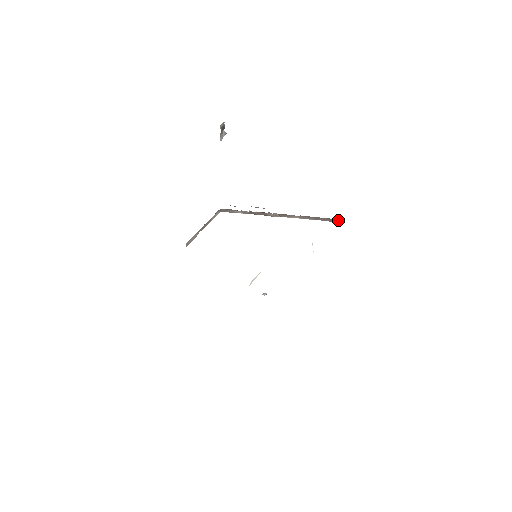
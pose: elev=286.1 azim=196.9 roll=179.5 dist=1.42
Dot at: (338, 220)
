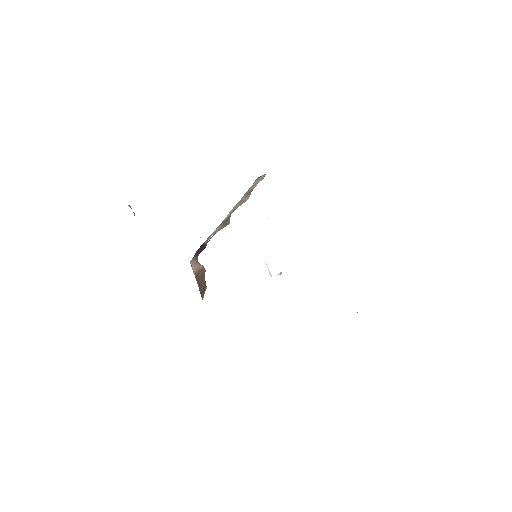
Dot at: occluded
